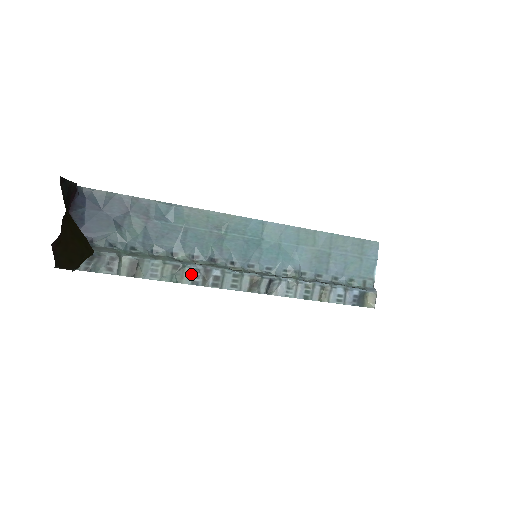
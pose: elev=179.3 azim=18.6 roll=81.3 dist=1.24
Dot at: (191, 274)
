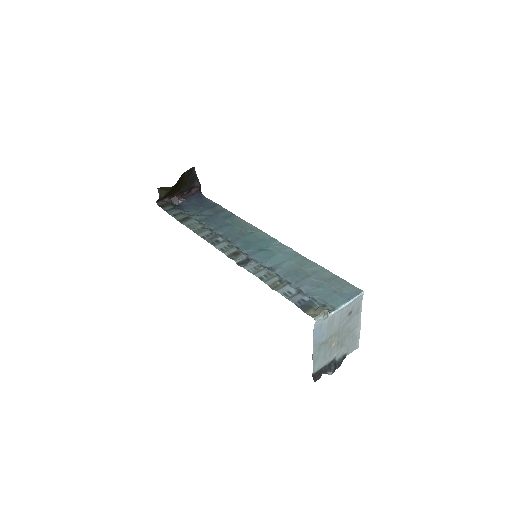
Dot at: (207, 234)
